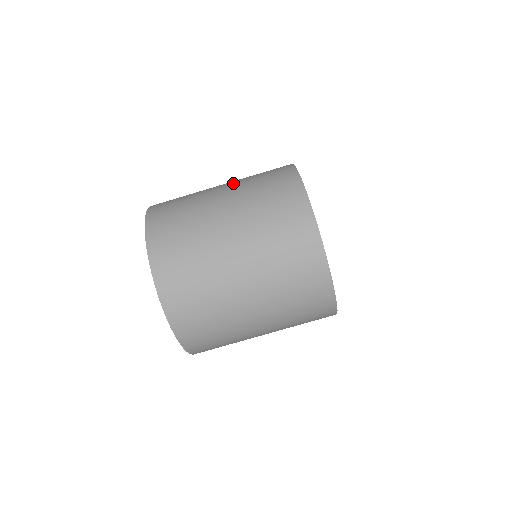
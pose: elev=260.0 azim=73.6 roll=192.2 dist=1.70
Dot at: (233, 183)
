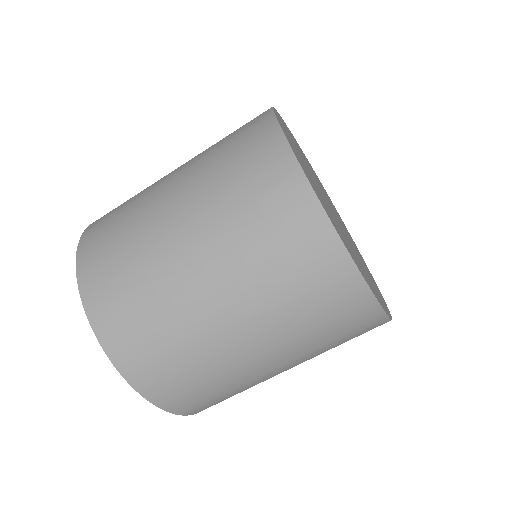
Dot at: (228, 279)
